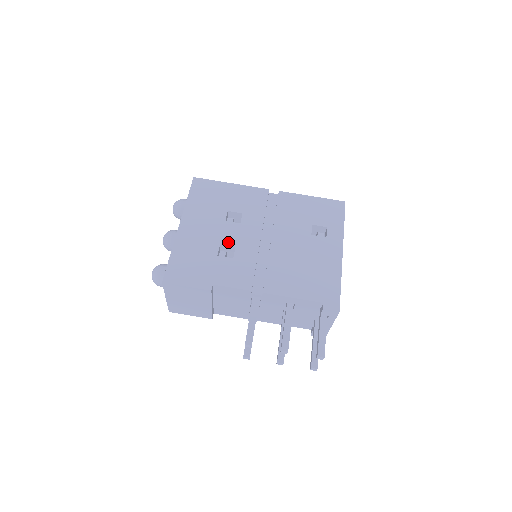
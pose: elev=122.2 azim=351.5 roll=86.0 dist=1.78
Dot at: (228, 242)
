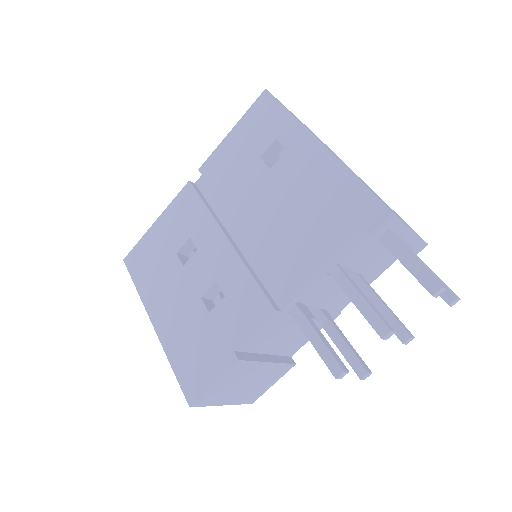
Dot at: (205, 285)
